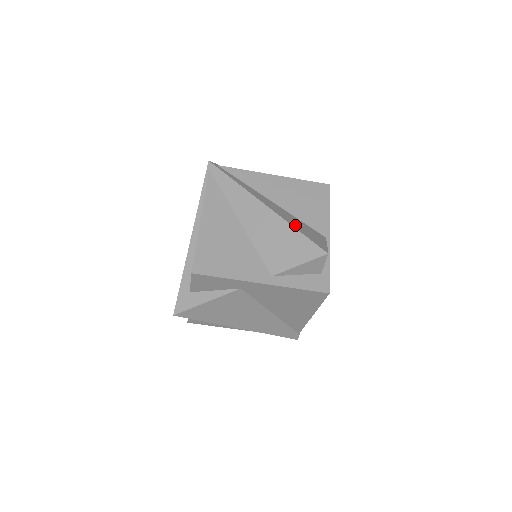
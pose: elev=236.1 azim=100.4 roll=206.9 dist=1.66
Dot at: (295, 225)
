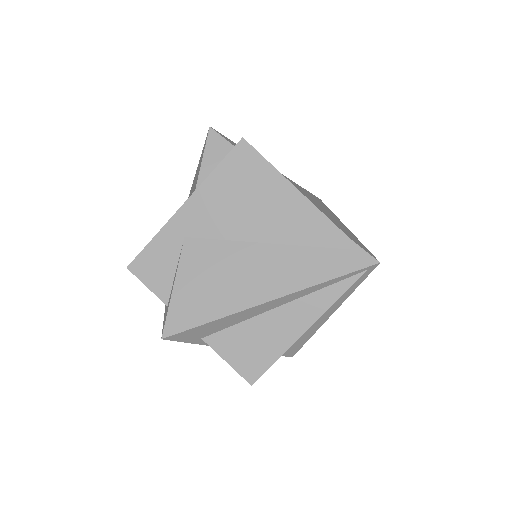
Dot at: occluded
